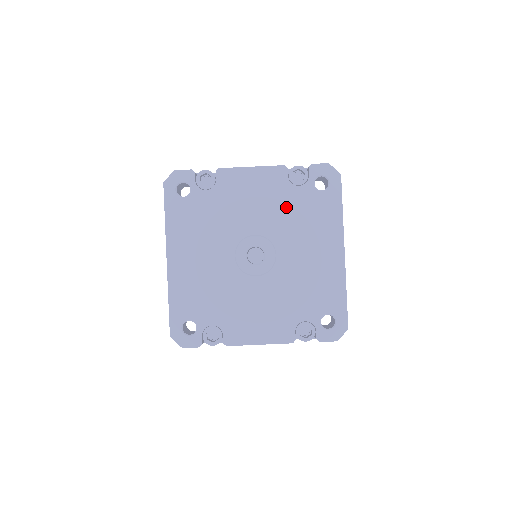
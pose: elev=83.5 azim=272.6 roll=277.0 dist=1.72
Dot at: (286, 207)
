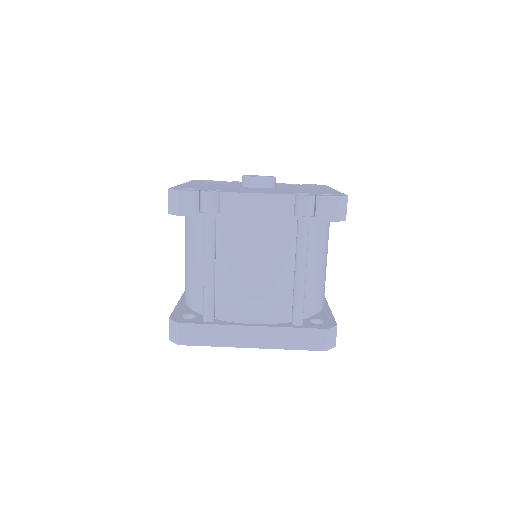
Dot at: (285, 185)
